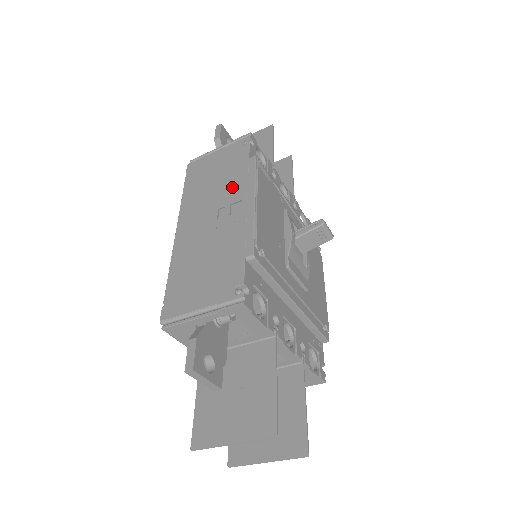
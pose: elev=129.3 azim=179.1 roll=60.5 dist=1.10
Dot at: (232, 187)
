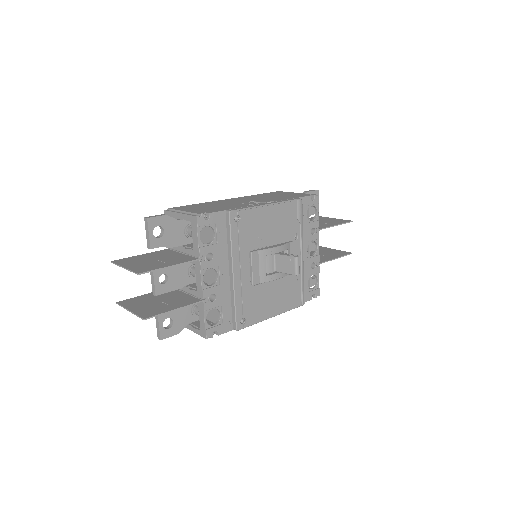
Dot at: (272, 199)
